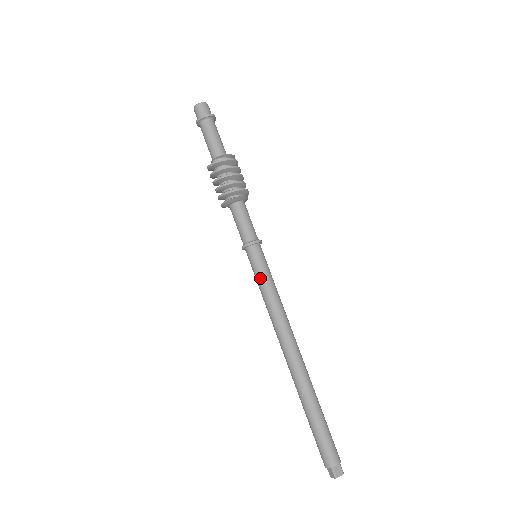
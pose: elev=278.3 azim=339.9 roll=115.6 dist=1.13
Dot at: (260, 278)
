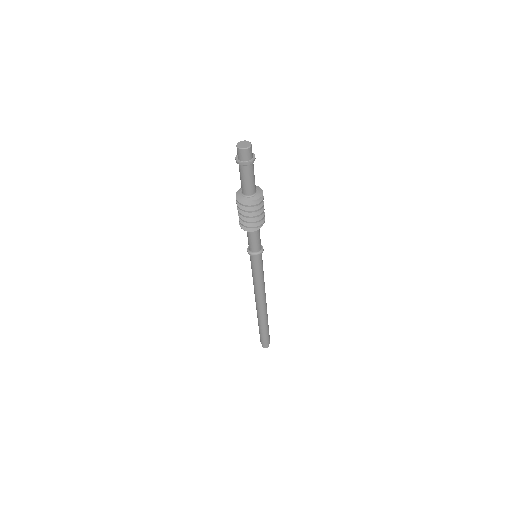
Dot at: (252, 270)
